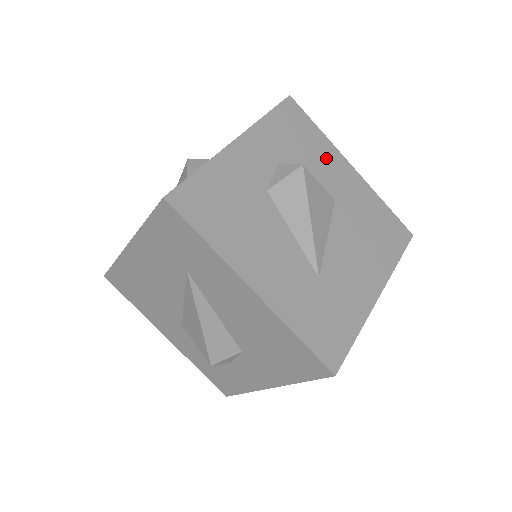
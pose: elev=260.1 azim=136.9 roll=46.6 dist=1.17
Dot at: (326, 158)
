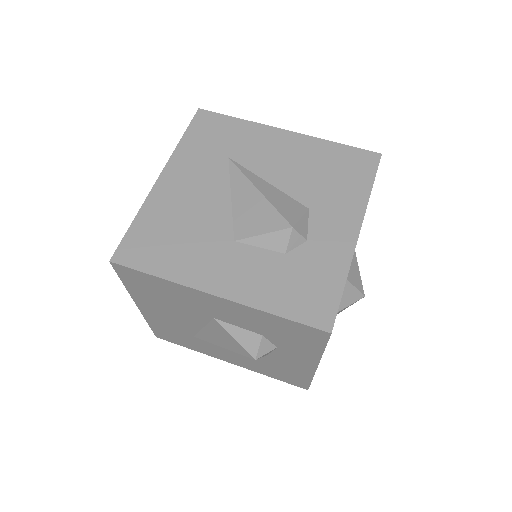
Dot at: occluded
